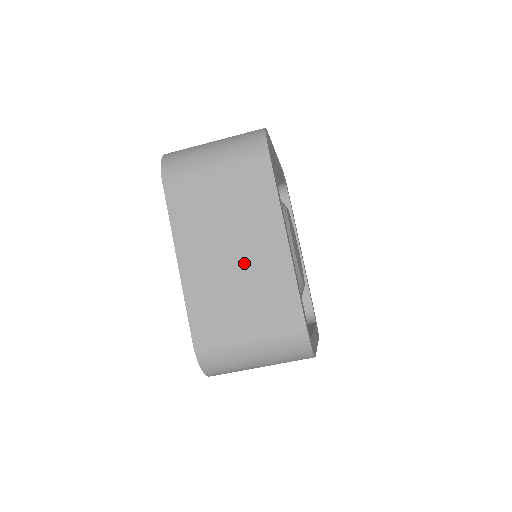
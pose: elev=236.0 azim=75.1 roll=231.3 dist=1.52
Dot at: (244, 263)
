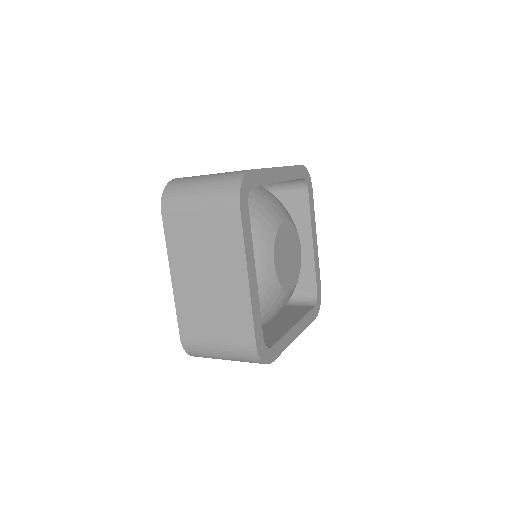
Dot at: (216, 290)
